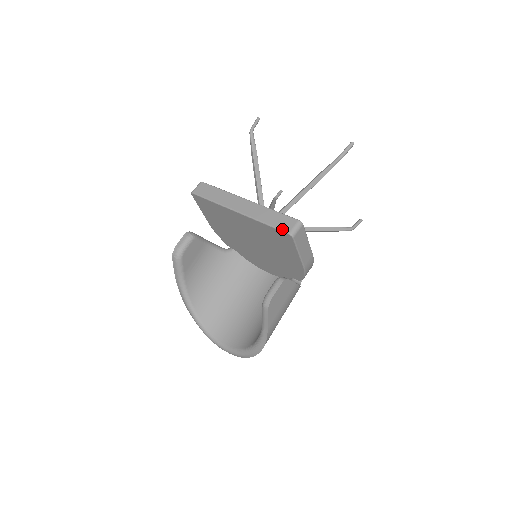
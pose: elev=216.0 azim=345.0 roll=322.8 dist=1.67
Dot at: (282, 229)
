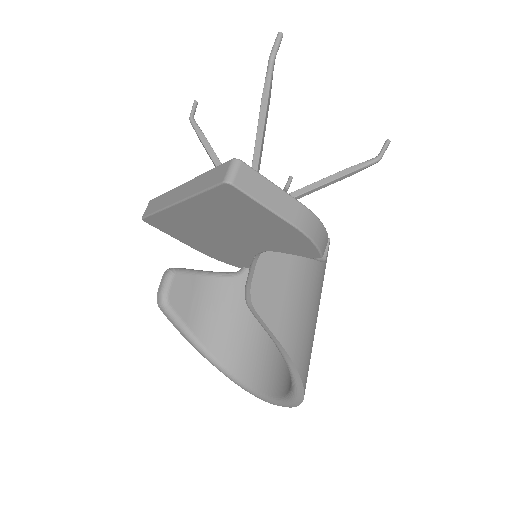
Dot at: (216, 183)
